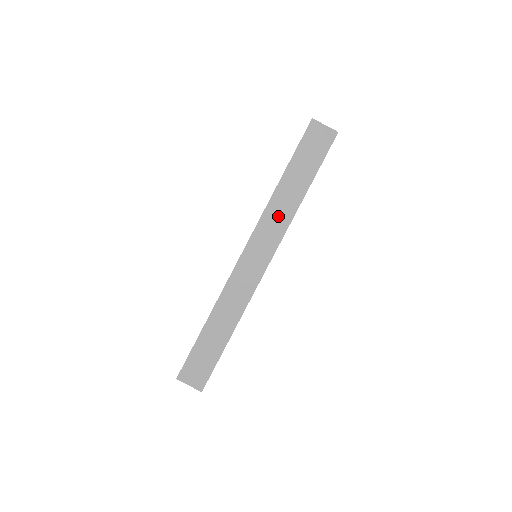
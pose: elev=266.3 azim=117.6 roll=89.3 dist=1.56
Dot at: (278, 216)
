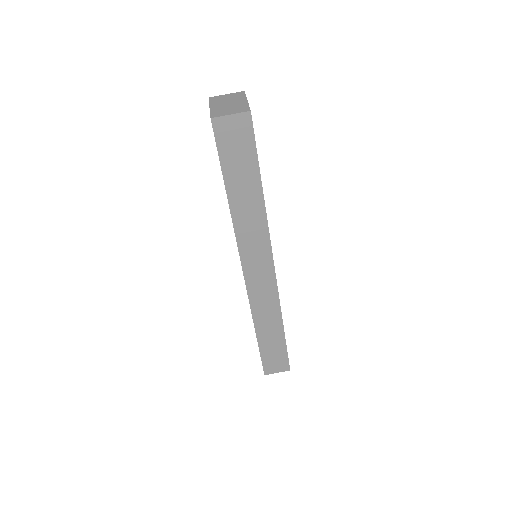
Dot at: (252, 230)
